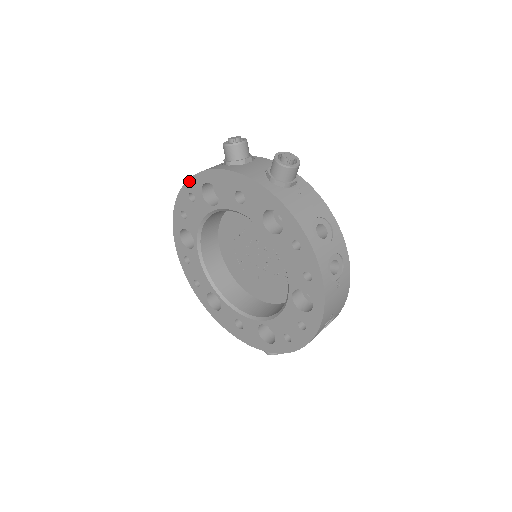
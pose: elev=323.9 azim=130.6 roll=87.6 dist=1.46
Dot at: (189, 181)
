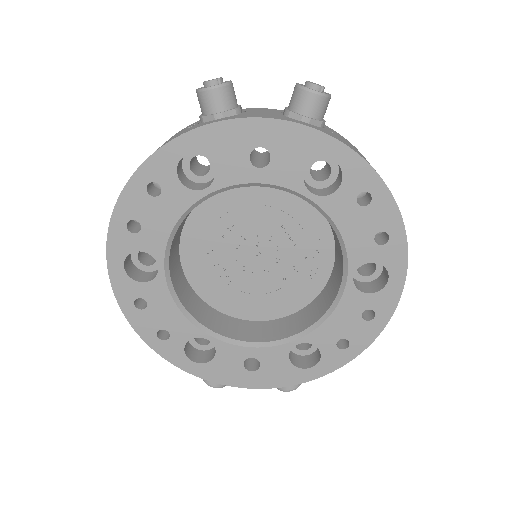
Dot at: (148, 162)
